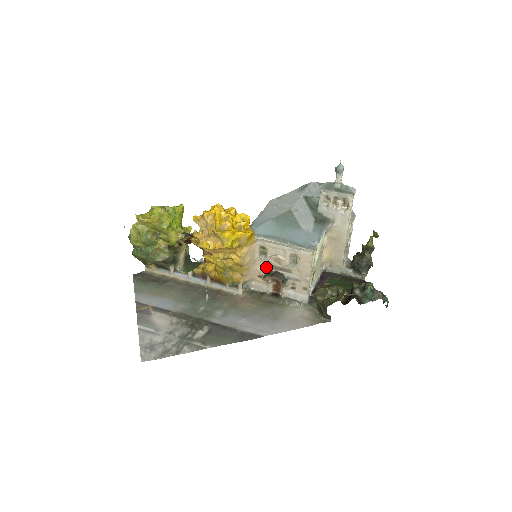
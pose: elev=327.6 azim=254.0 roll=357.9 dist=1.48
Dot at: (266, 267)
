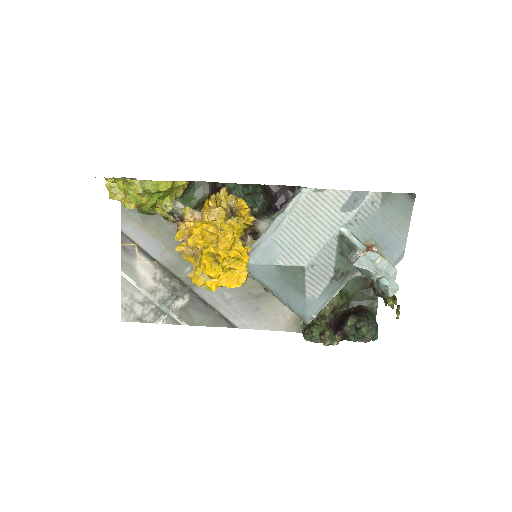
Dot at: occluded
